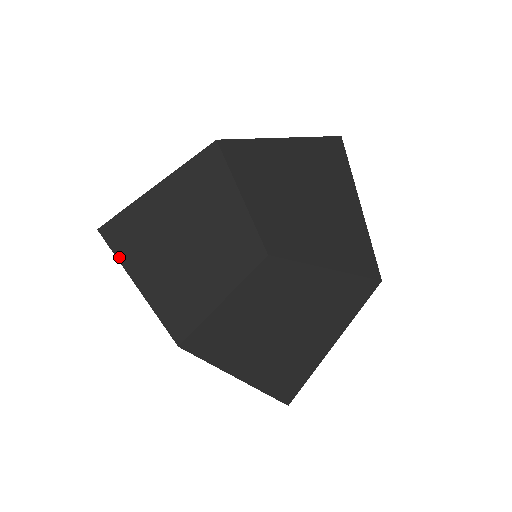
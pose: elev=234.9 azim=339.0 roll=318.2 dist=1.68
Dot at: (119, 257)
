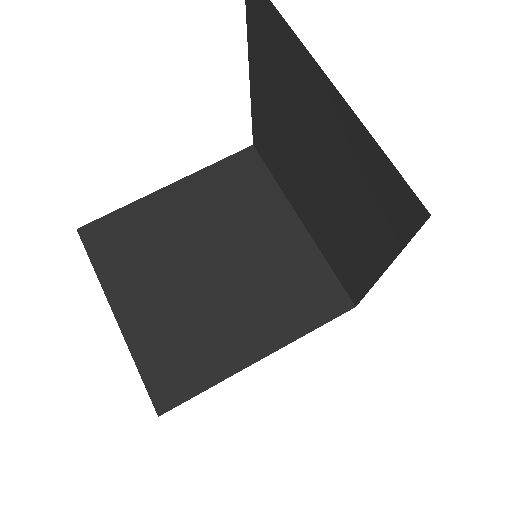
Dot at: (95, 264)
